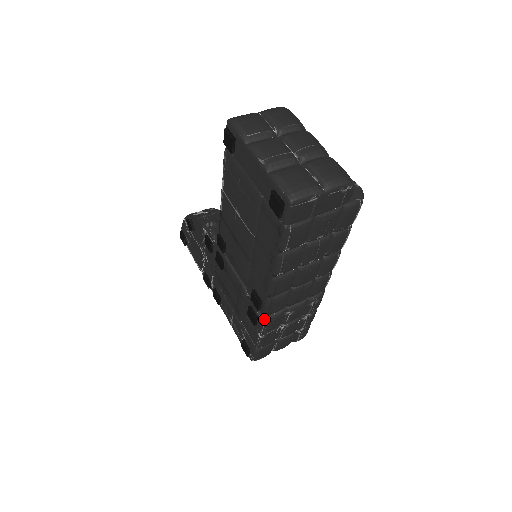
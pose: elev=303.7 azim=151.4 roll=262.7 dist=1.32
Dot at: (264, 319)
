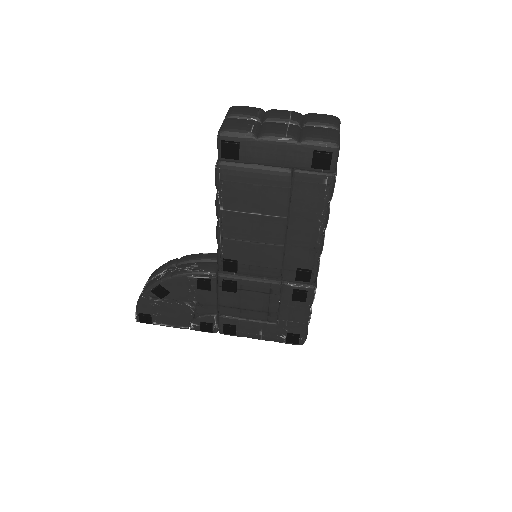
Dot at: (314, 286)
